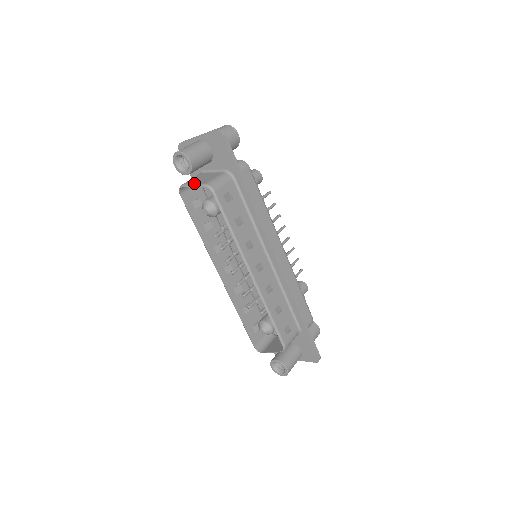
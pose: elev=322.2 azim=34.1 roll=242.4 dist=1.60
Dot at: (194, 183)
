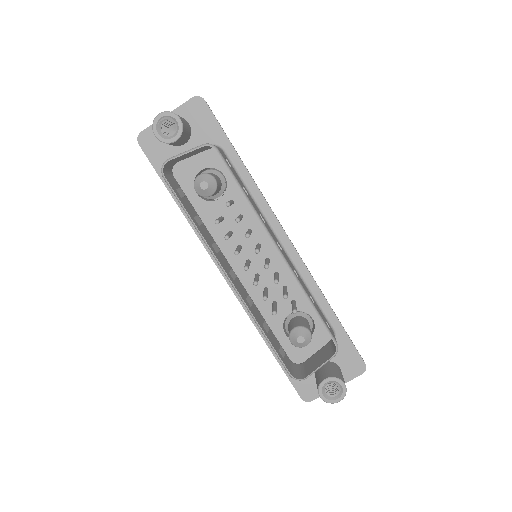
Dot at: occluded
